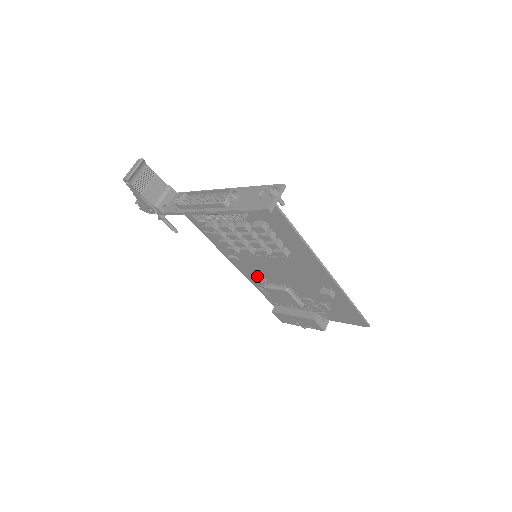
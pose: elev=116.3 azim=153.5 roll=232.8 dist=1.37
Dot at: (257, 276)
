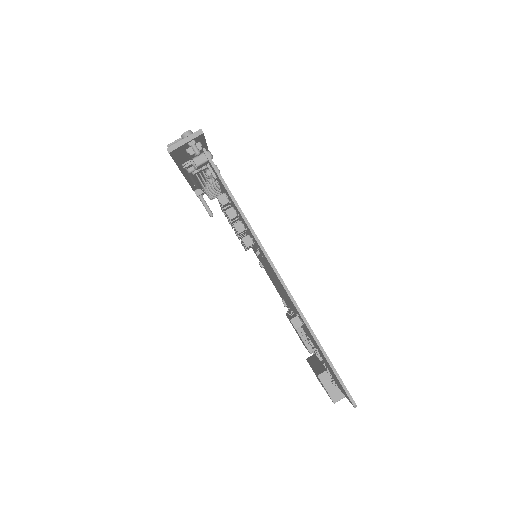
Dot at: occluded
